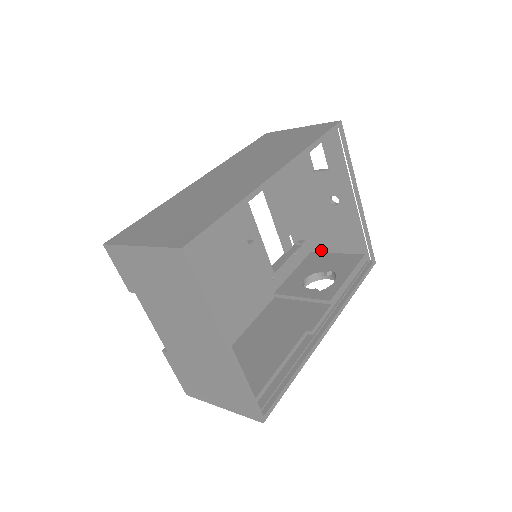
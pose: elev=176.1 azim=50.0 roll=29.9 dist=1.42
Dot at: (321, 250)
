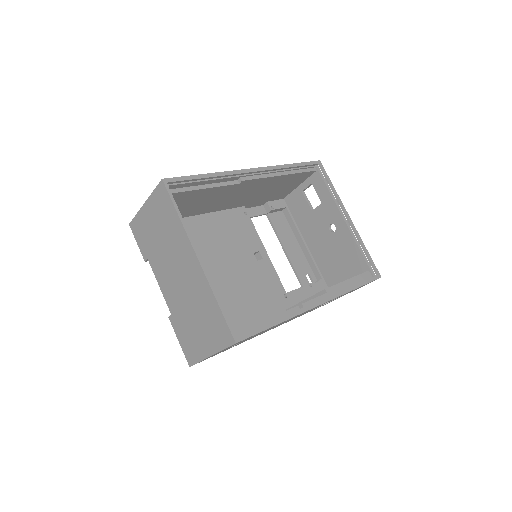
Dot at: occluded
